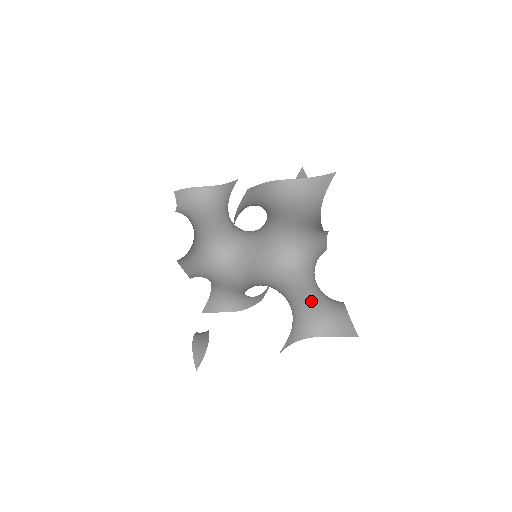
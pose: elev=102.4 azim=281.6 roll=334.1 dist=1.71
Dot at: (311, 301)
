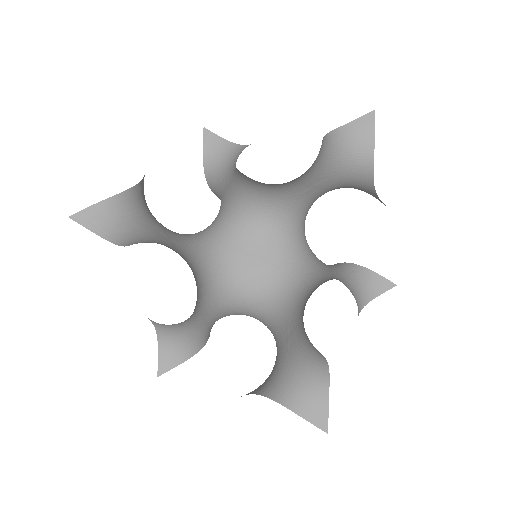
Dot at: (338, 276)
